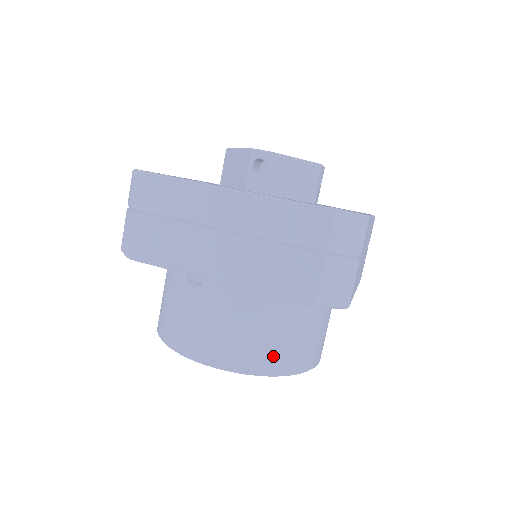
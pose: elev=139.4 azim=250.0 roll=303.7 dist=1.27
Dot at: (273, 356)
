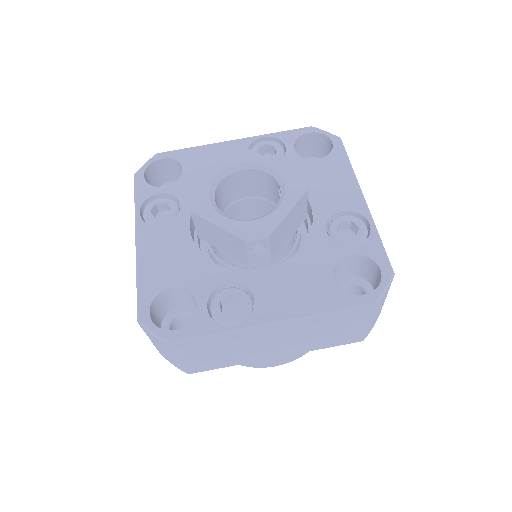
Dot at: occluded
